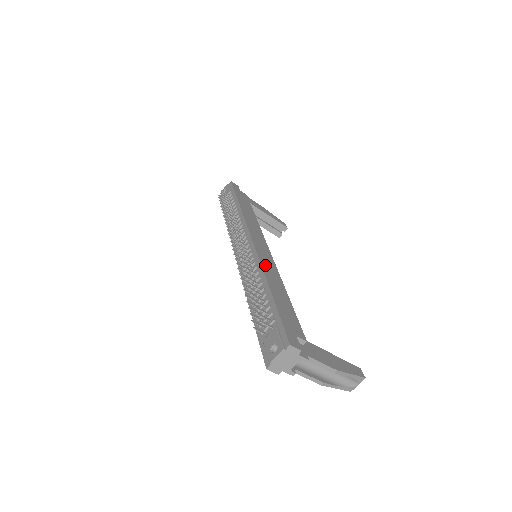
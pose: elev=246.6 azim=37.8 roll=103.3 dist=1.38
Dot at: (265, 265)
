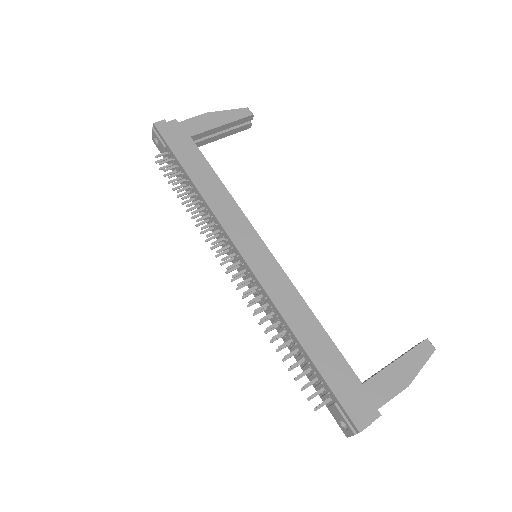
Dot at: (278, 299)
